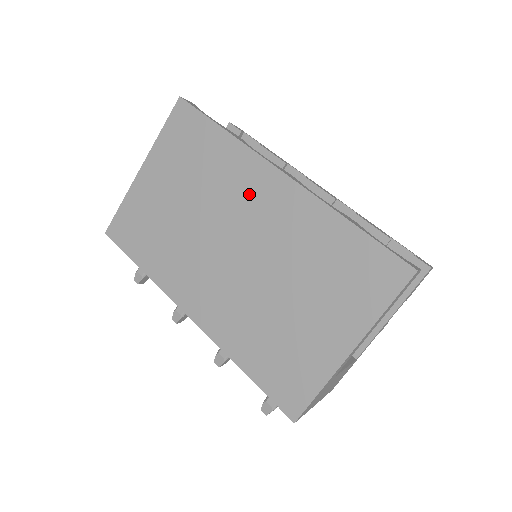
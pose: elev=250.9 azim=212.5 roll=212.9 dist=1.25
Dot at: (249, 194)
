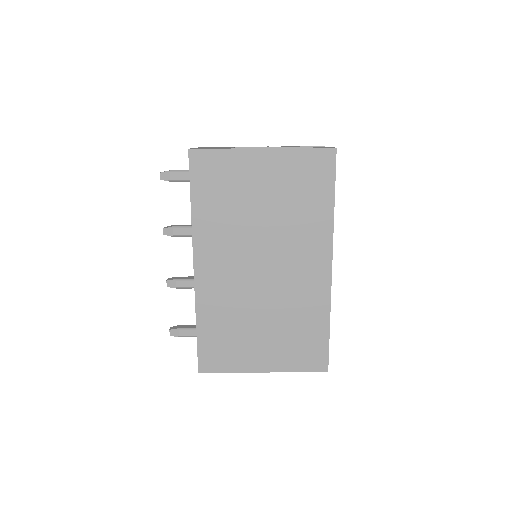
Dot at: (304, 254)
